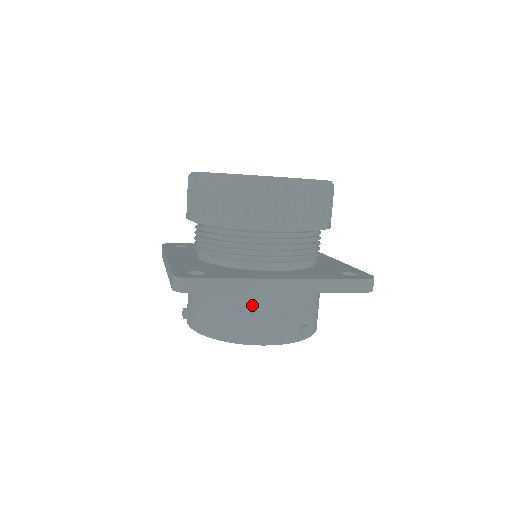
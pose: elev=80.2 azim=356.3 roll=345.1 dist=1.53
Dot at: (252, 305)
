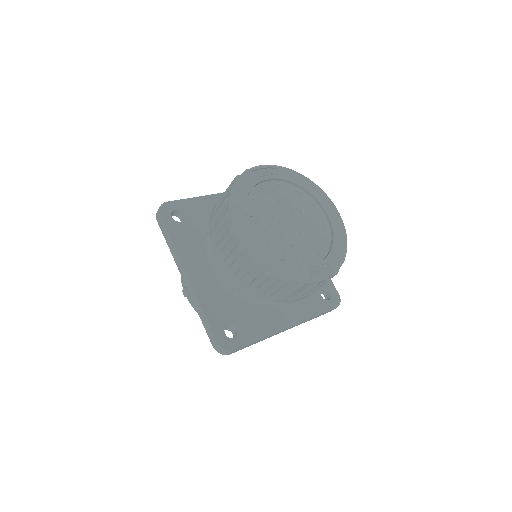
Dot at: occluded
